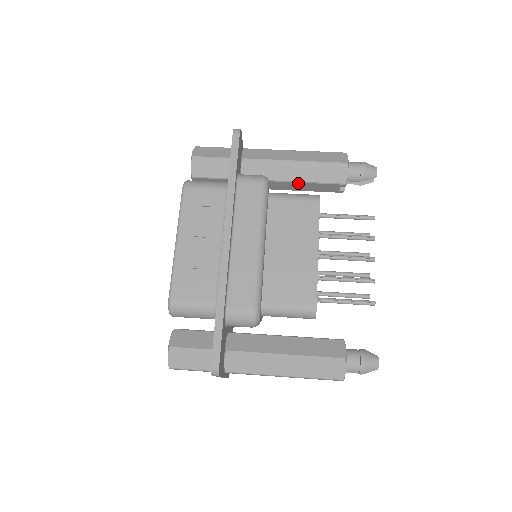
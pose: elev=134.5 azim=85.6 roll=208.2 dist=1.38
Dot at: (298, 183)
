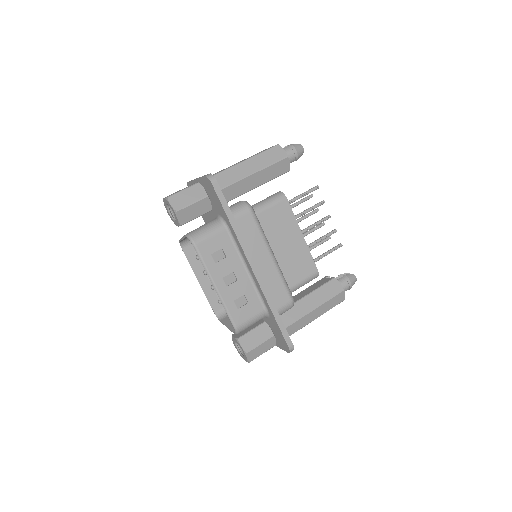
Dot at: occluded
